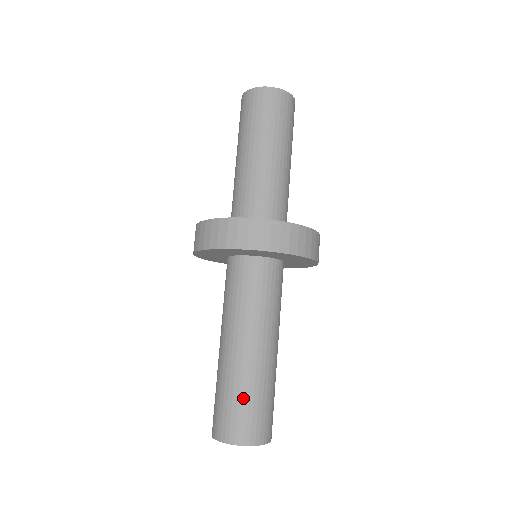
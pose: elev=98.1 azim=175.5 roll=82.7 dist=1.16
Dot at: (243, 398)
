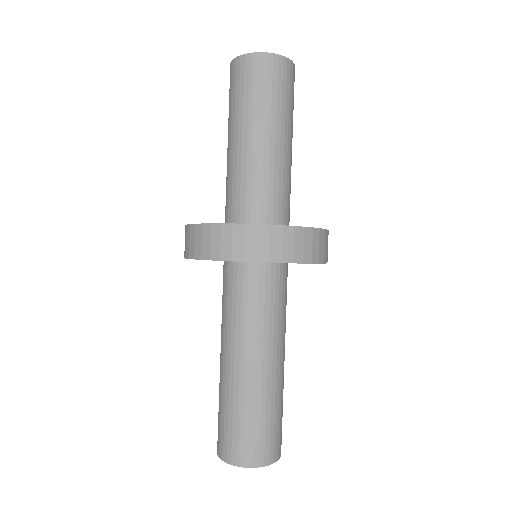
Dot at: (243, 418)
